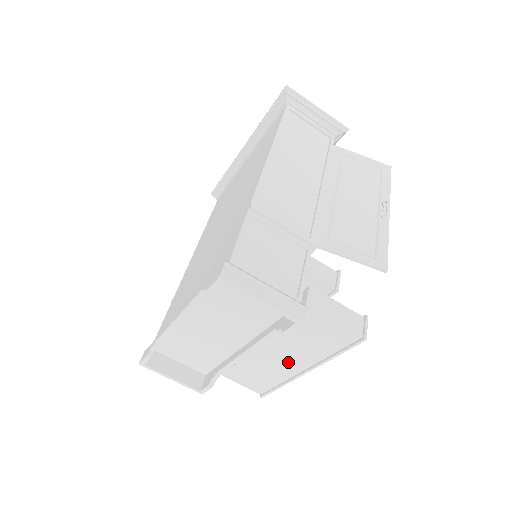
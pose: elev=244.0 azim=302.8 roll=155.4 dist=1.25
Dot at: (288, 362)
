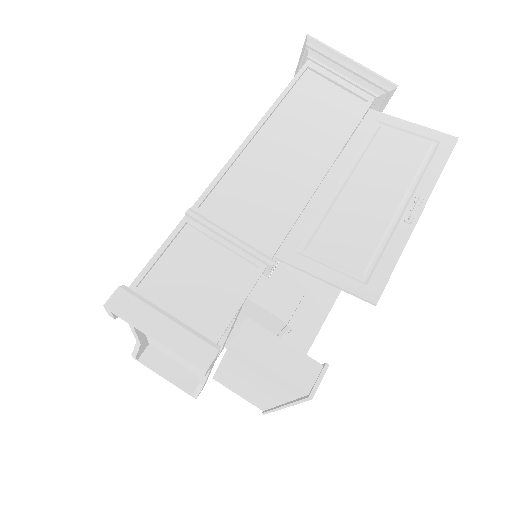
Dot at: (261, 392)
